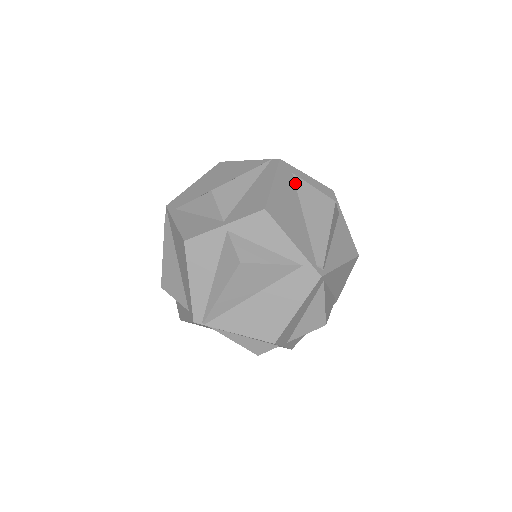
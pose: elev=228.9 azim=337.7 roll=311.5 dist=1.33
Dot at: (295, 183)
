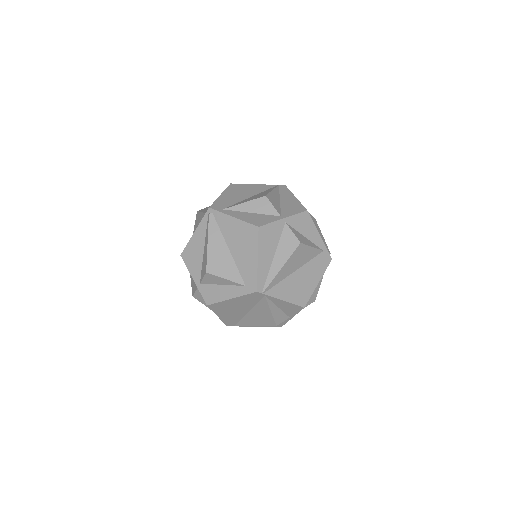
Dot at: occluded
